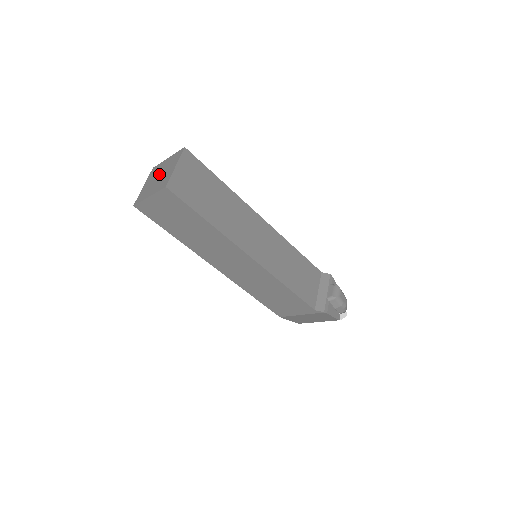
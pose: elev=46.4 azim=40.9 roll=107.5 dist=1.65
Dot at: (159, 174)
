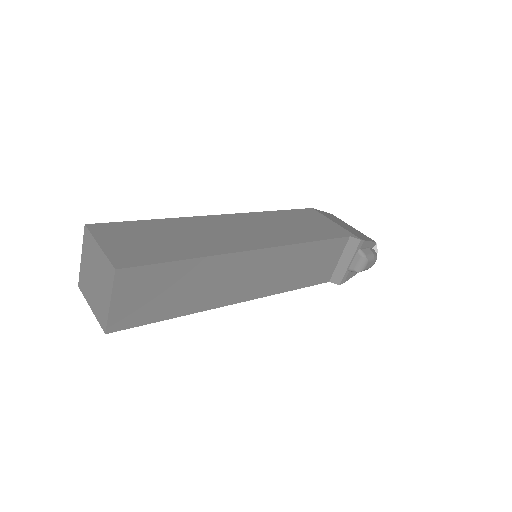
Dot at: (94, 273)
